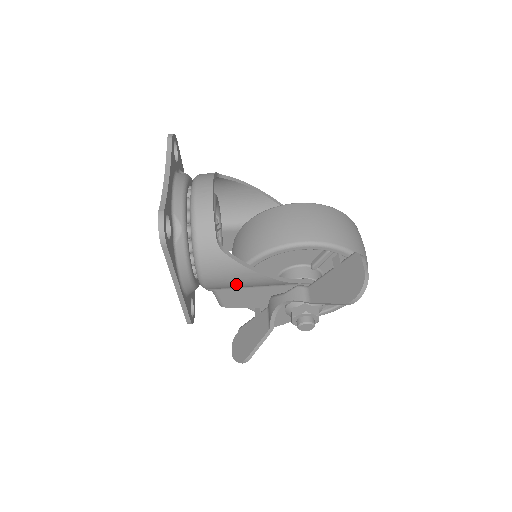
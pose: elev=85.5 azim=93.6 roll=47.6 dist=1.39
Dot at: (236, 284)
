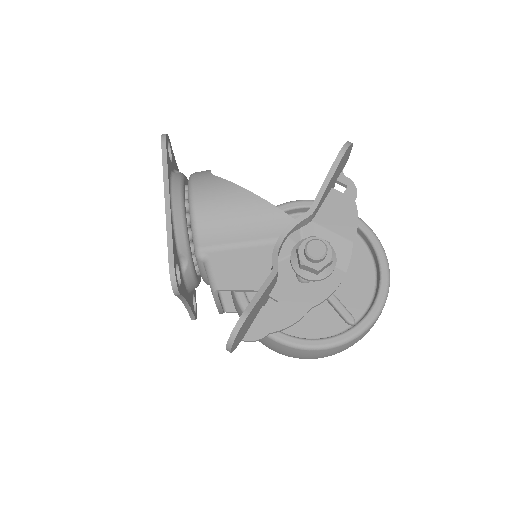
Dot at: (229, 215)
